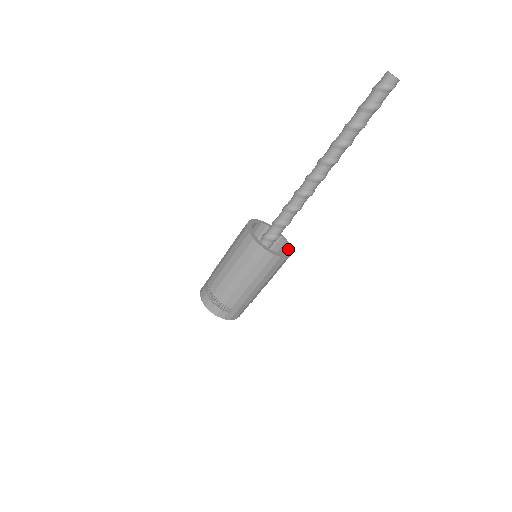
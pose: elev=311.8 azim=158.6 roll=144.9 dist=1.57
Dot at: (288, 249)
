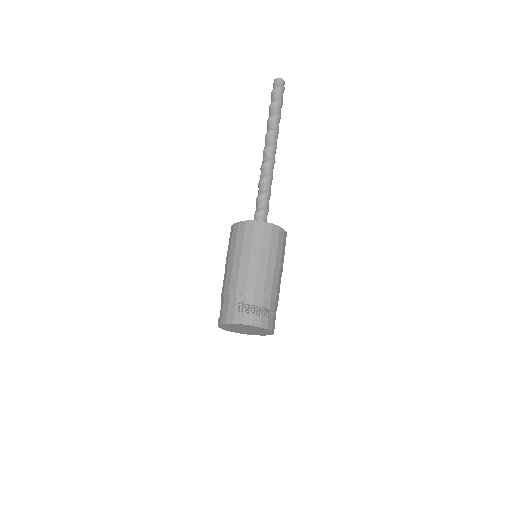
Dot at: occluded
